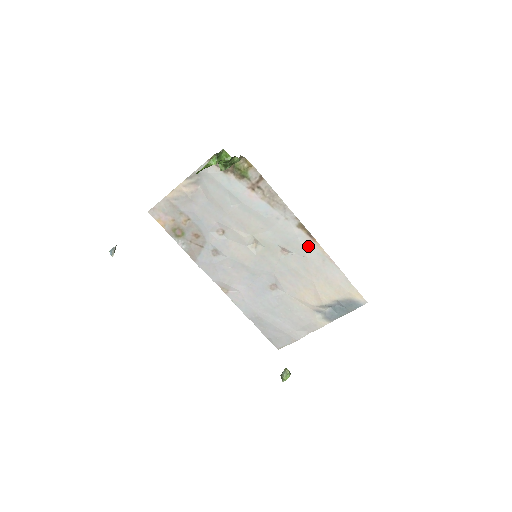
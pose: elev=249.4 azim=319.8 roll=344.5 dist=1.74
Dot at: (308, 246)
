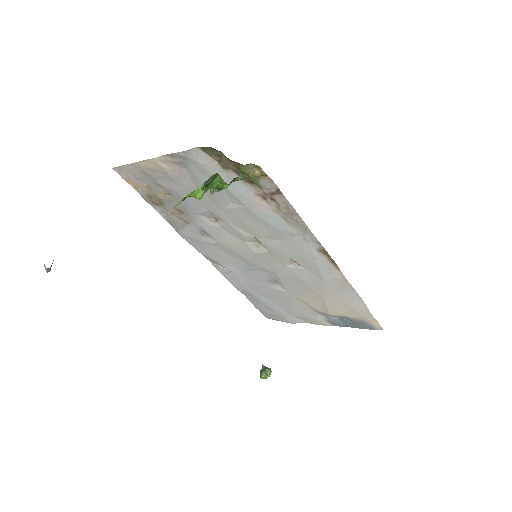
Dot at: (327, 270)
